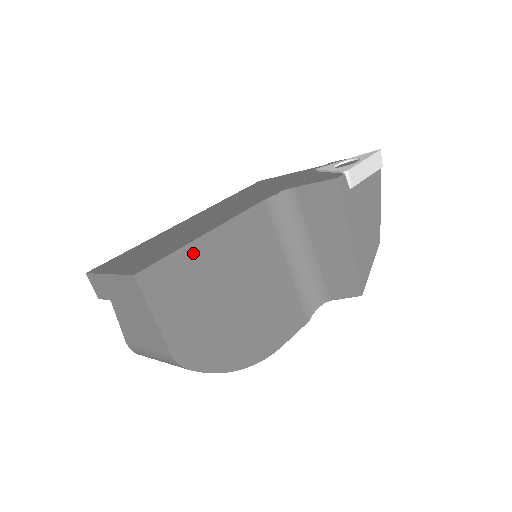
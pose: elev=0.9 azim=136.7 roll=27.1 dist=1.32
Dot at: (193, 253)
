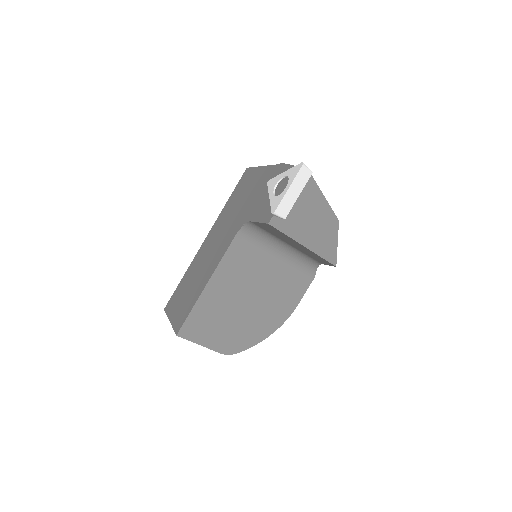
Dot at: (204, 302)
